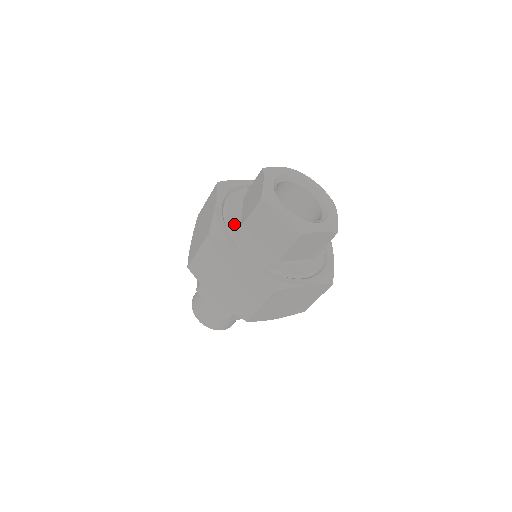
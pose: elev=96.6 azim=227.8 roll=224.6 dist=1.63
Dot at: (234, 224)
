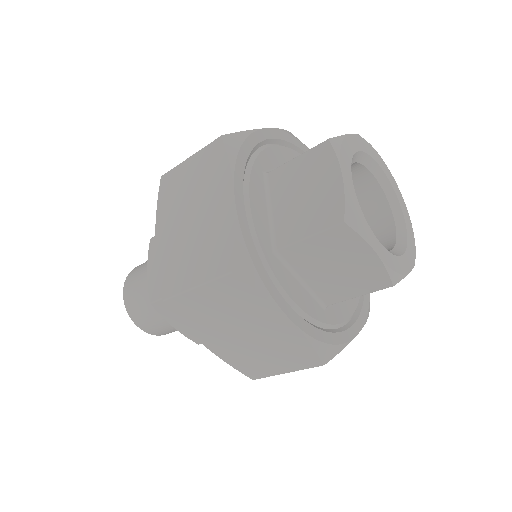
Dot at: (266, 241)
